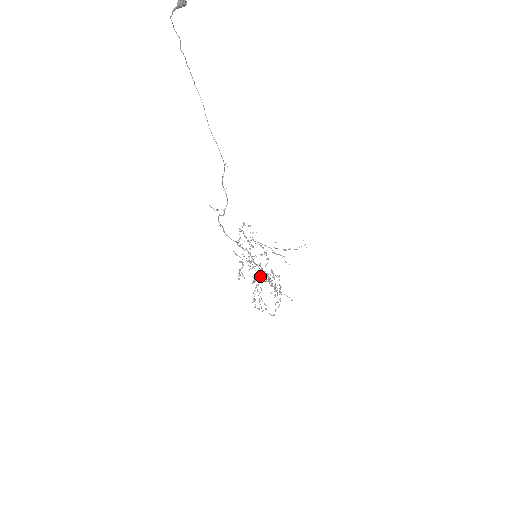
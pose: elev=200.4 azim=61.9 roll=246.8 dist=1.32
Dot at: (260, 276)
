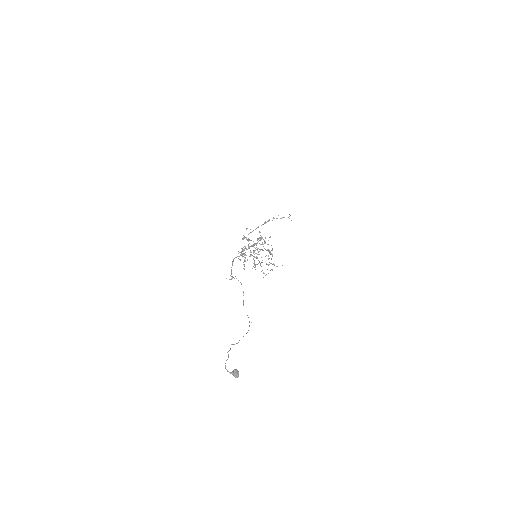
Dot at: occluded
